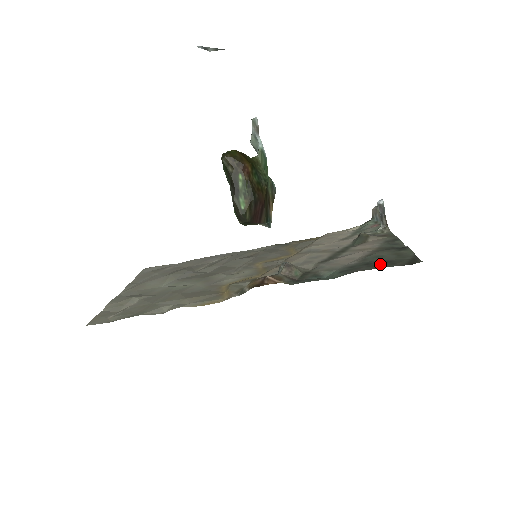
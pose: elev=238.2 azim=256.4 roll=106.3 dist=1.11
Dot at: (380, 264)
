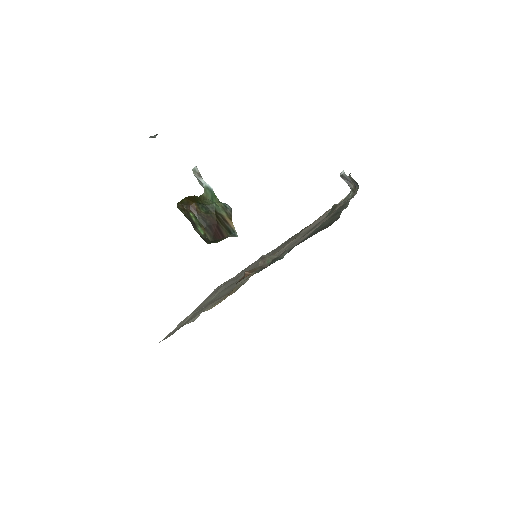
Dot at: (313, 234)
